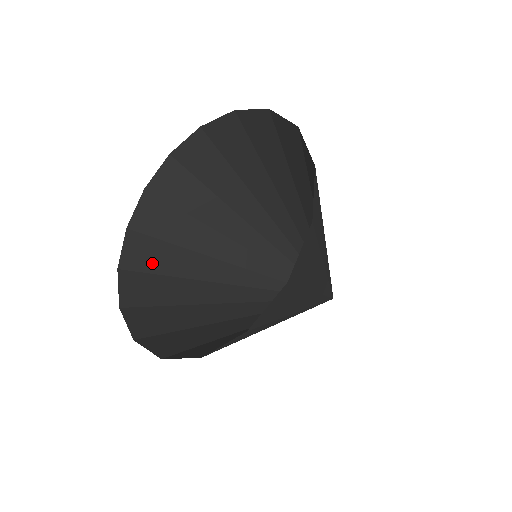
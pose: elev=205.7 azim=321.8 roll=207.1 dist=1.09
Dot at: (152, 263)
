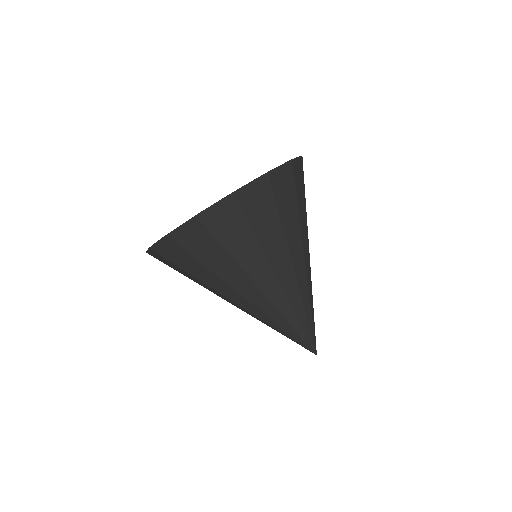
Dot at: (171, 264)
